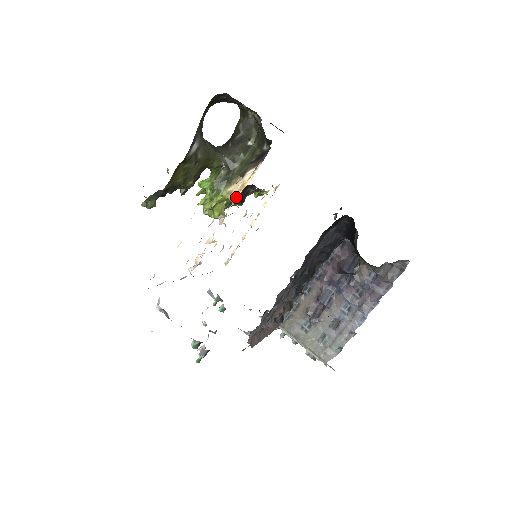
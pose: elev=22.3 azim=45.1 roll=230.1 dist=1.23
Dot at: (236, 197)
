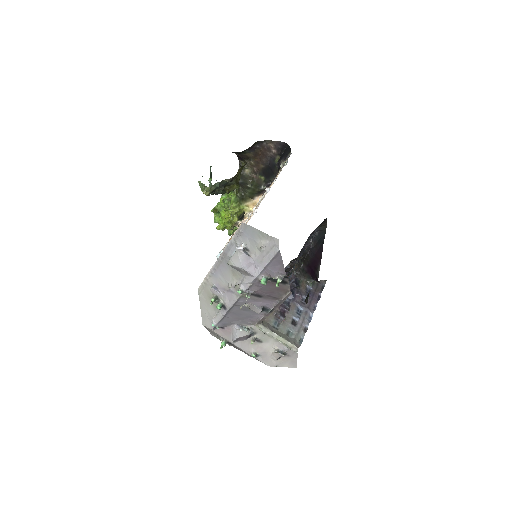
Dot at: occluded
